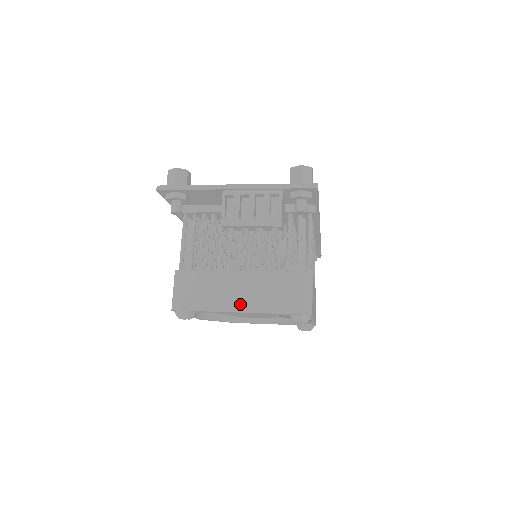
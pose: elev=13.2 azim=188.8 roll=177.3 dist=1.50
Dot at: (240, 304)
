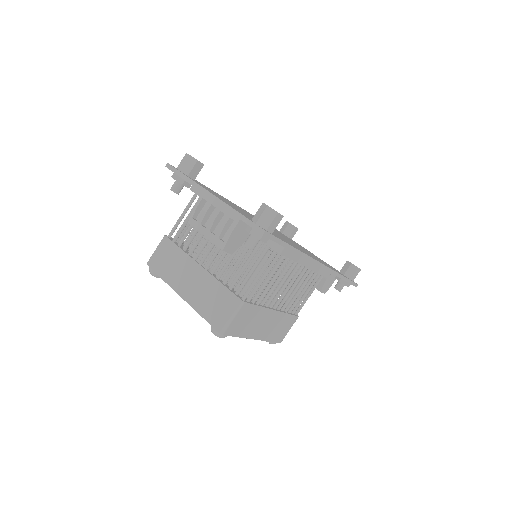
Dot at: (184, 290)
